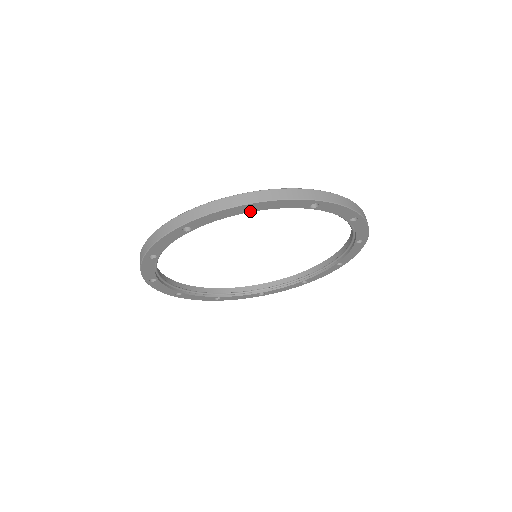
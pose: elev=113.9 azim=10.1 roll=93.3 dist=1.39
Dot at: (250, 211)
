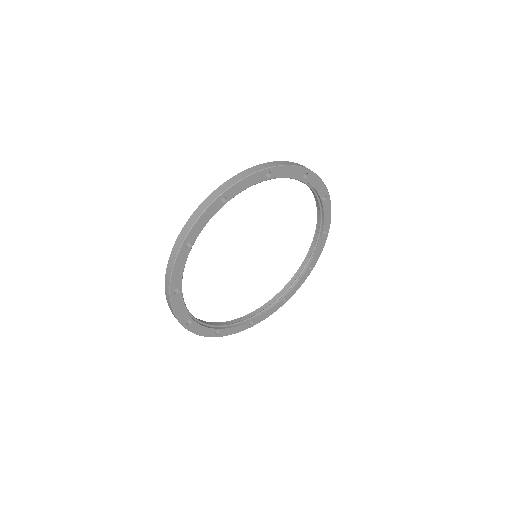
Dot at: (192, 245)
